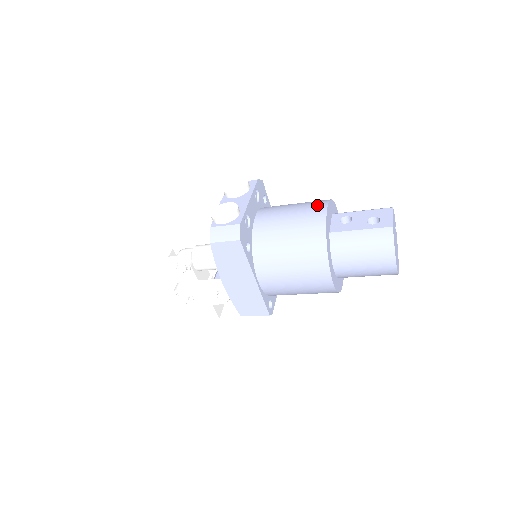
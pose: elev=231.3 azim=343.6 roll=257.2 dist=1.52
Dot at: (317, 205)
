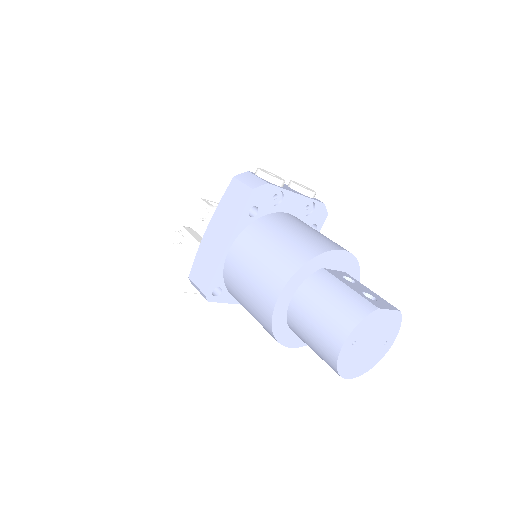
Dot at: occluded
